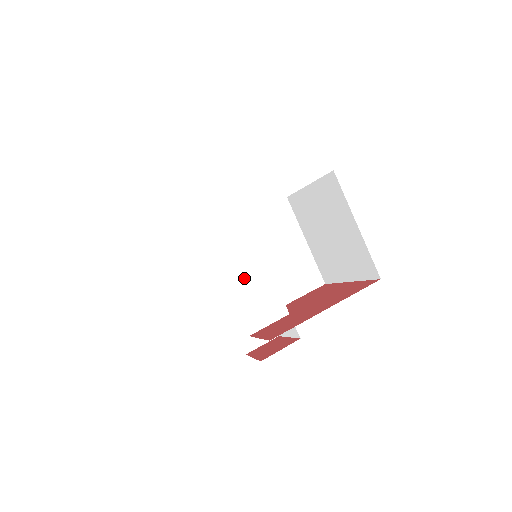
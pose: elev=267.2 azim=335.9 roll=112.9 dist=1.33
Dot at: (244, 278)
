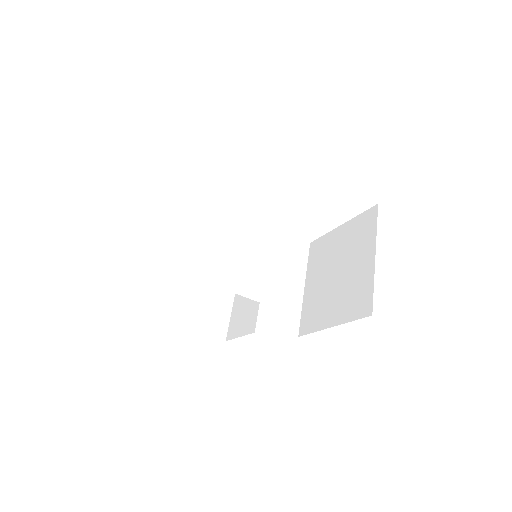
Dot at: (242, 238)
